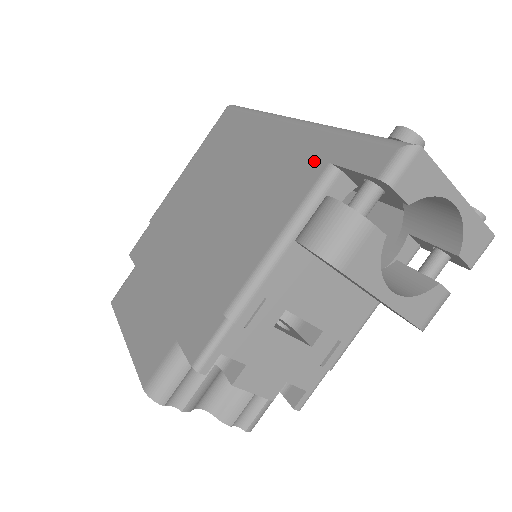
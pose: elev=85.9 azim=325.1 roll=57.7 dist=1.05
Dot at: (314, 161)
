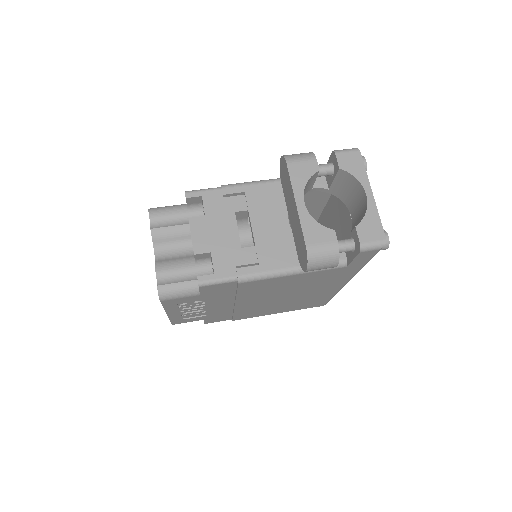
Dot at: occluded
